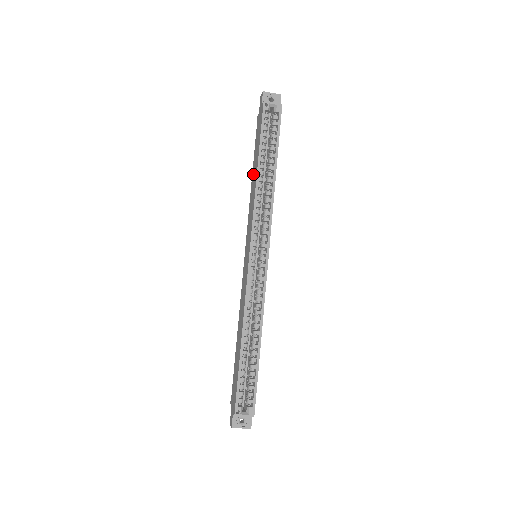
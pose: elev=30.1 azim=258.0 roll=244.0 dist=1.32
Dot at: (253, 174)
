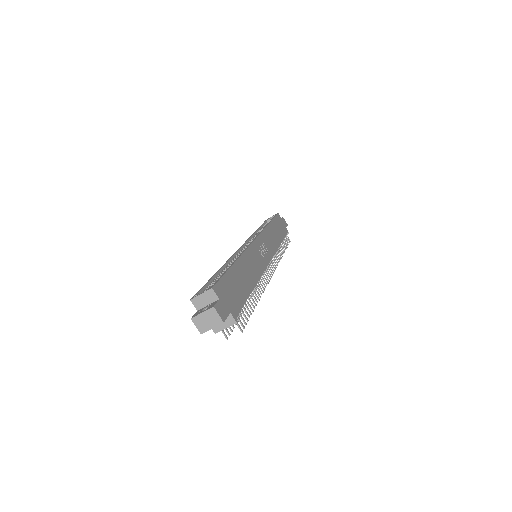
Dot at: occluded
